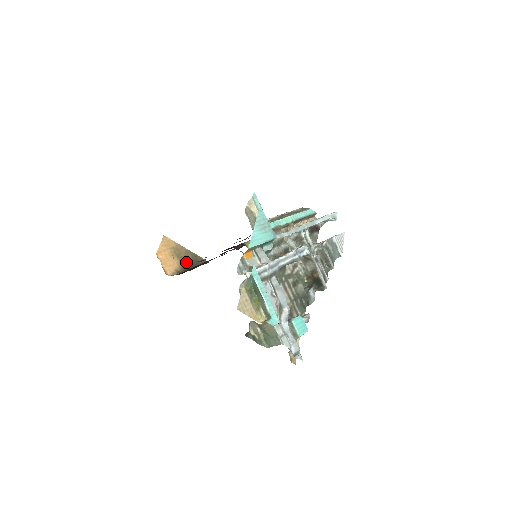
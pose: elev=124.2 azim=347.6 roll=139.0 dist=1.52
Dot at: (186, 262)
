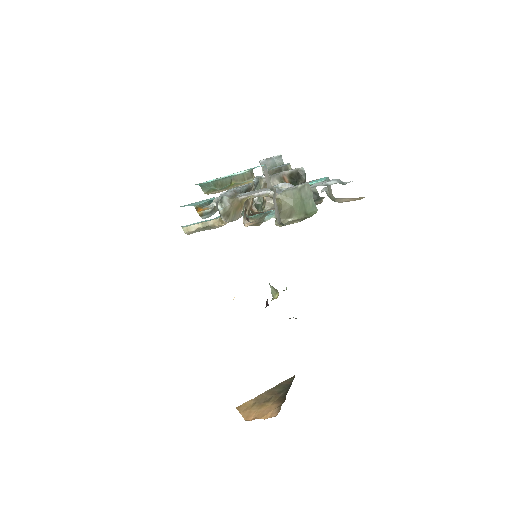
Dot at: (279, 396)
